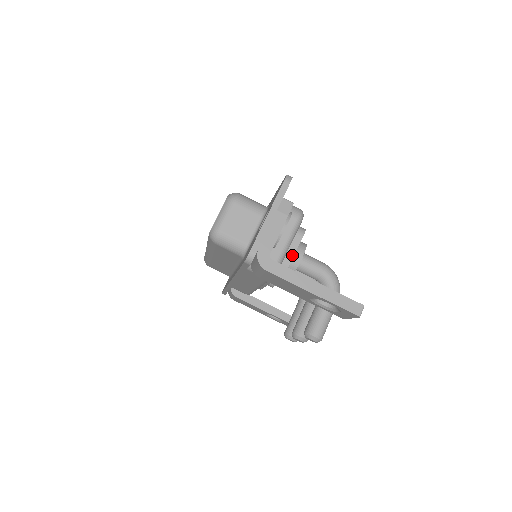
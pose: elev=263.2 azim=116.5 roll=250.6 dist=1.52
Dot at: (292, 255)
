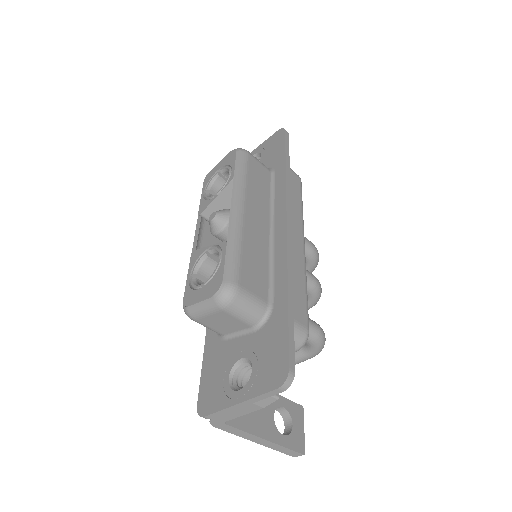
Dot at: occluded
